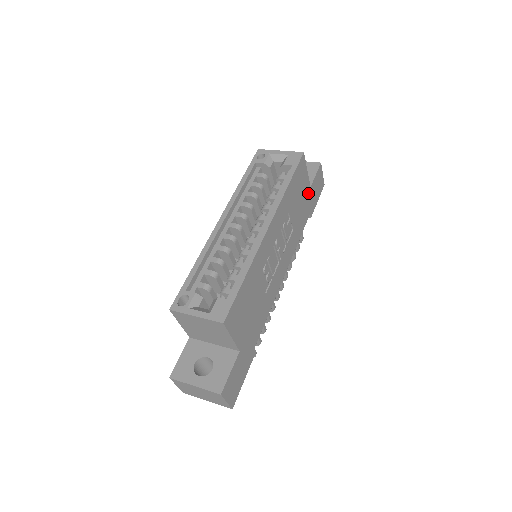
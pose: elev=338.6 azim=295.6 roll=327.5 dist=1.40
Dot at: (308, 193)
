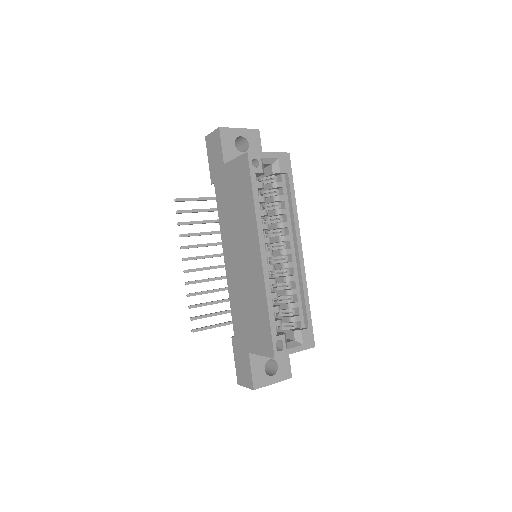
Dot at: occluded
